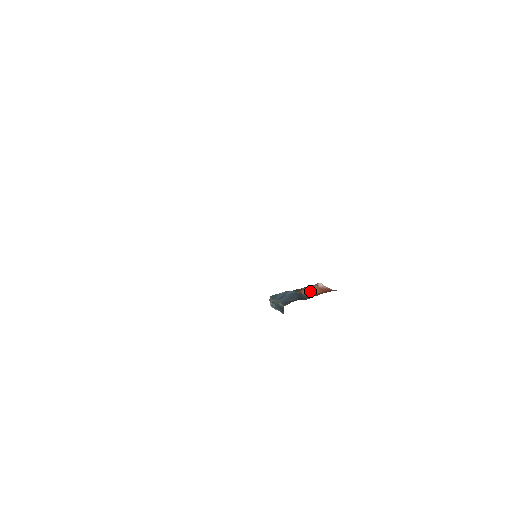
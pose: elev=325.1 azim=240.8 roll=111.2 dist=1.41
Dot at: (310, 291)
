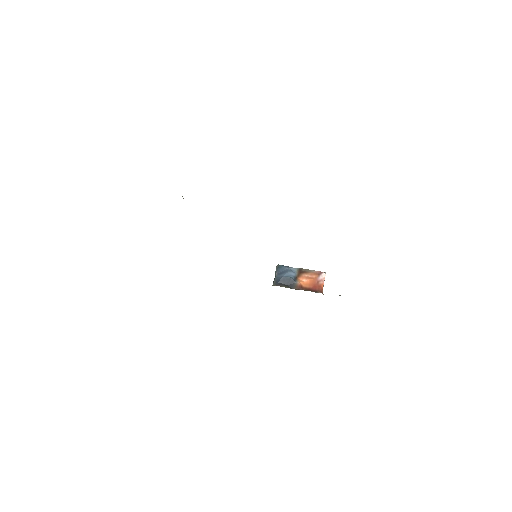
Dot at: (306, 280)
